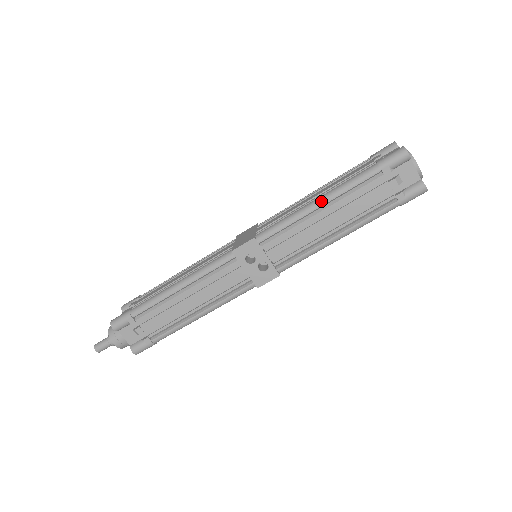
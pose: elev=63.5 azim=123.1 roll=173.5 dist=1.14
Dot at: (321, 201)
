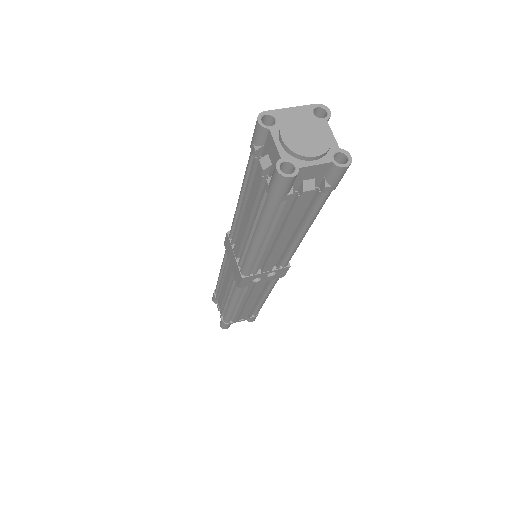
Dot at: (258, 241)
